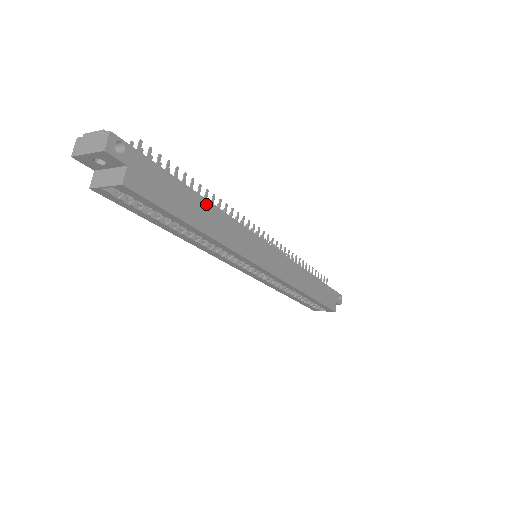
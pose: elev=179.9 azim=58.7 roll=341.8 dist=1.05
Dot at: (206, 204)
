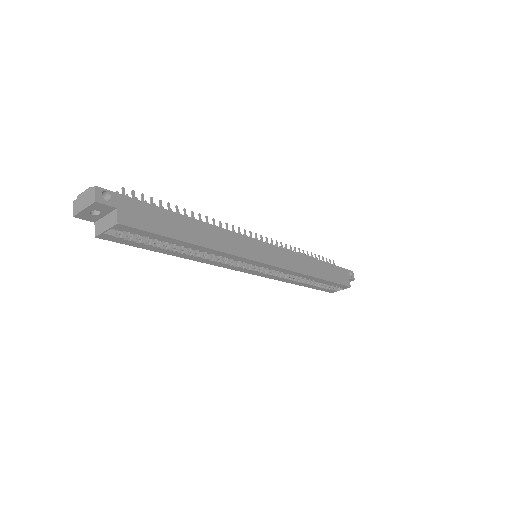
Dot at: (193, 222)
